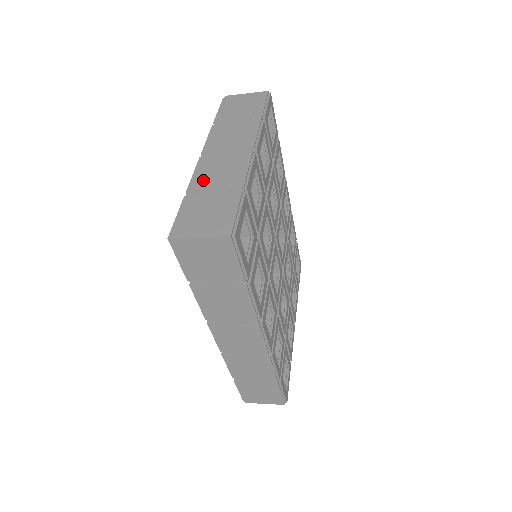
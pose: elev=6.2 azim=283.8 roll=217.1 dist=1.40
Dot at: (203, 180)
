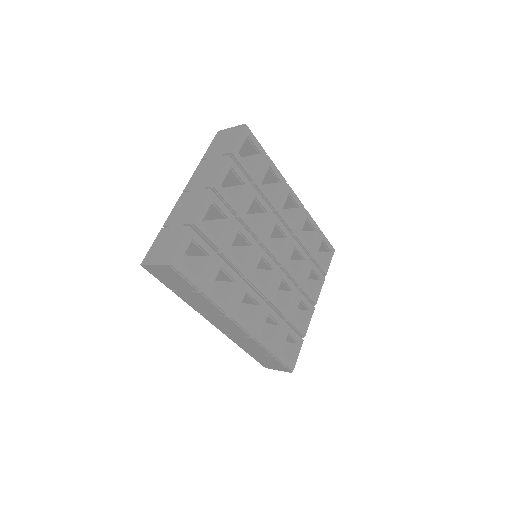
Dot at: (174, 216)
